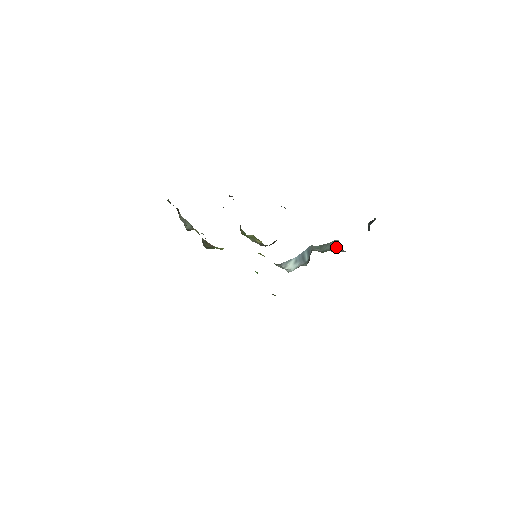
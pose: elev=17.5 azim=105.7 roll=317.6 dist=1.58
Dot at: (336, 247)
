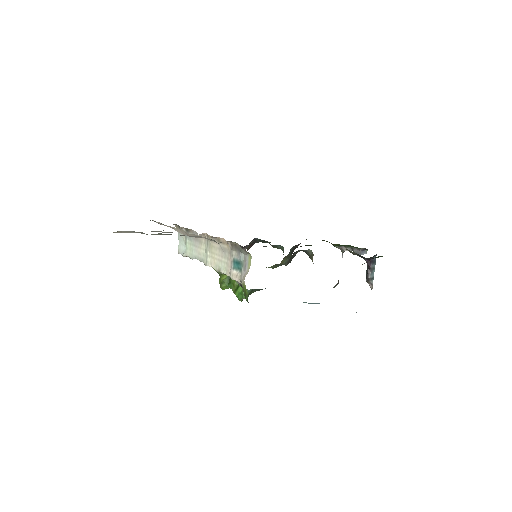
Dot at: occluded
